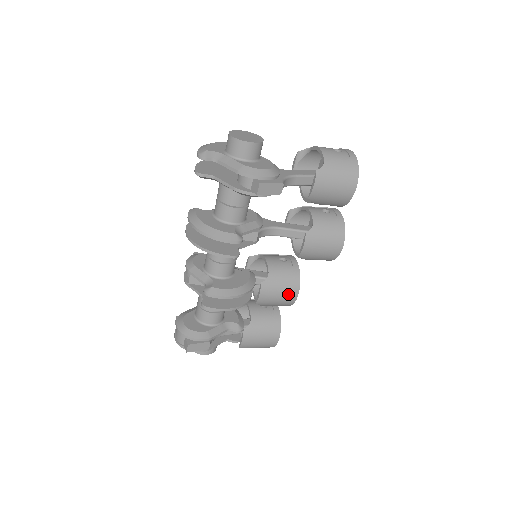
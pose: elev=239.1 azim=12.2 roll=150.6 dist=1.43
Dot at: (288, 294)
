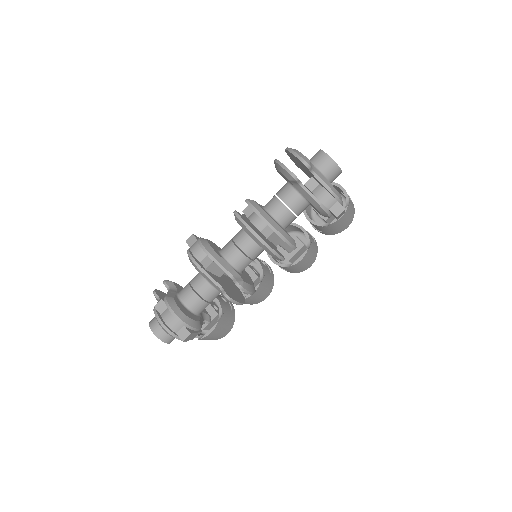
Dot at: (264, 296)
